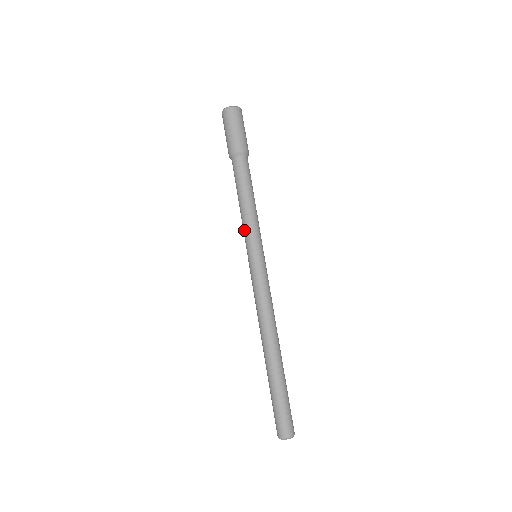
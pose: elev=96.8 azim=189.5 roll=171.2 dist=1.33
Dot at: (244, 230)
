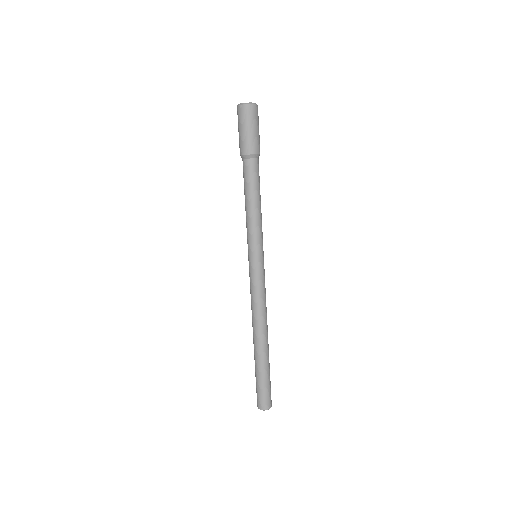
Dot at: (247, 231)
